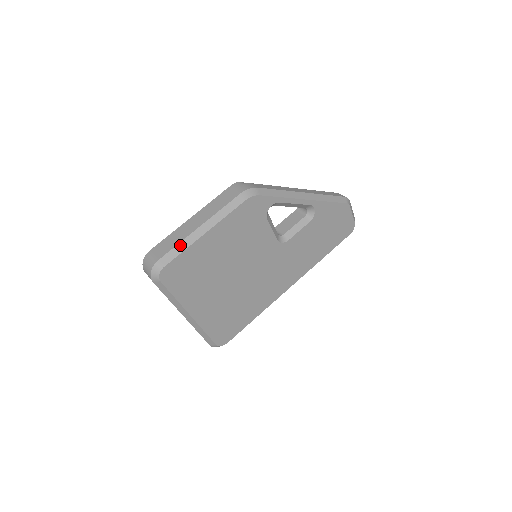
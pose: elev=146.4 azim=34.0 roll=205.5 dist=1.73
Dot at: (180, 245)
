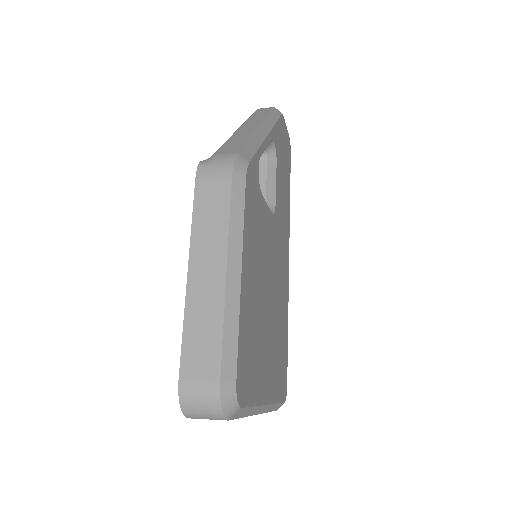
Dot at: (227, 328)
